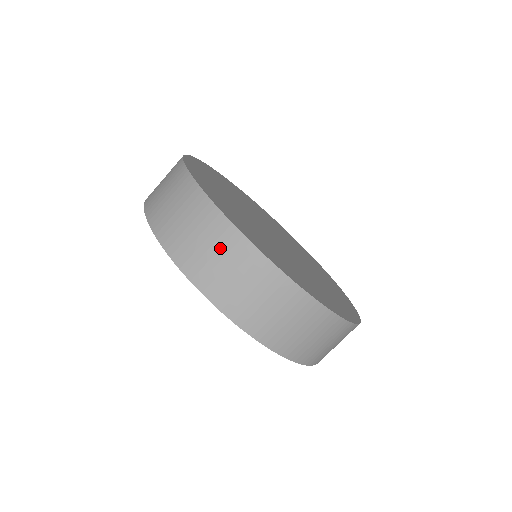
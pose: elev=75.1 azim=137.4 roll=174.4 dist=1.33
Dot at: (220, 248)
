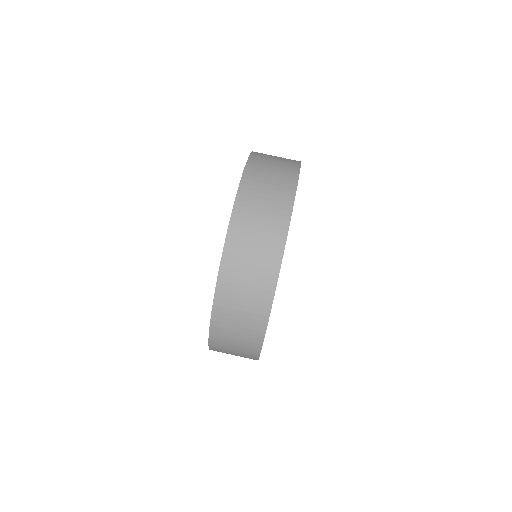
Dot at: occluded
